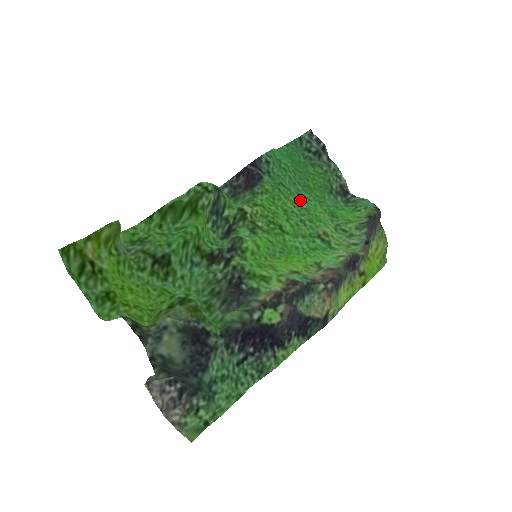
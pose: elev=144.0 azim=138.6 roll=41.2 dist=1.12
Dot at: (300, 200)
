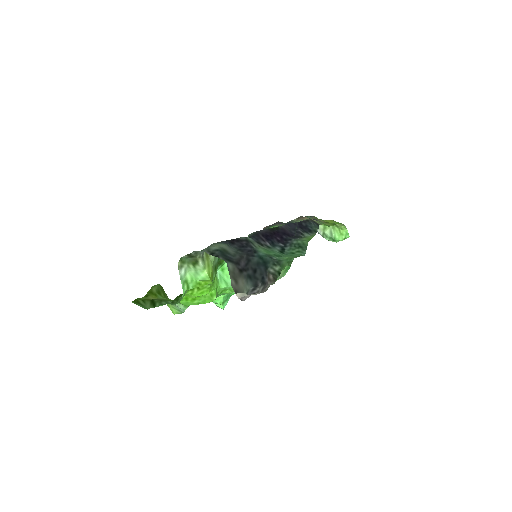
Dot at: occluded
